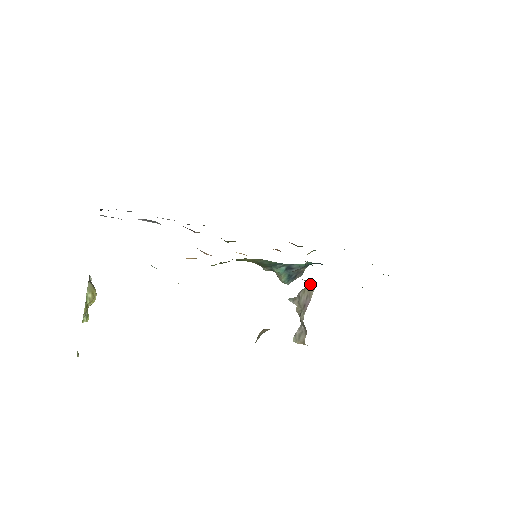
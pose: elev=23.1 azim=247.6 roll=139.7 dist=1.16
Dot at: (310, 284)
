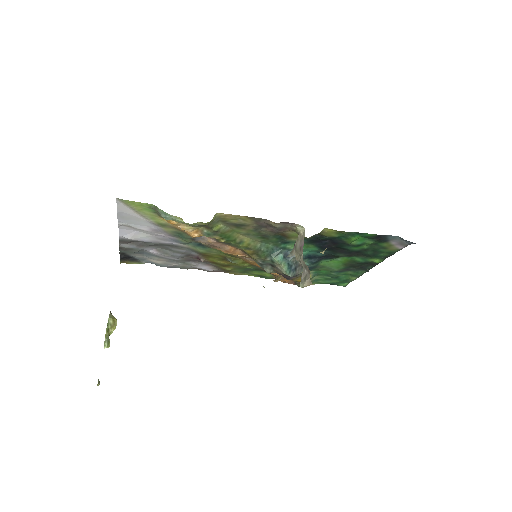
Dot at: (300, 228)
